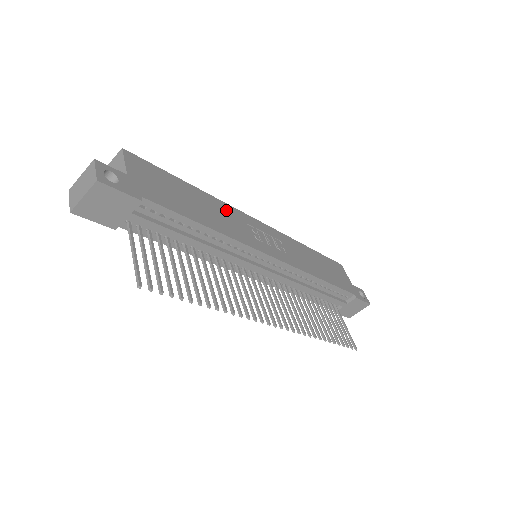
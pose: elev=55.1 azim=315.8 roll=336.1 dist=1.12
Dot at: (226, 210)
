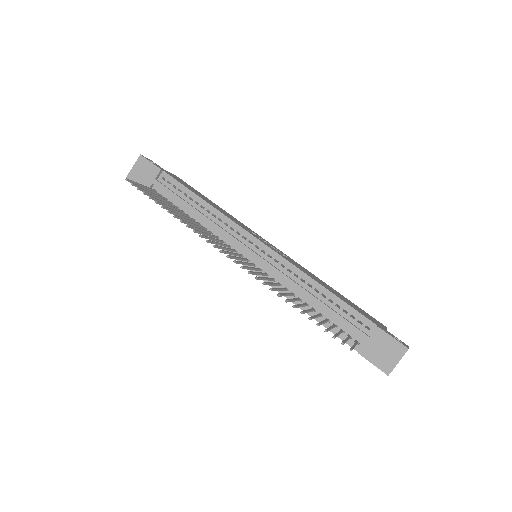
Dot at: (237, 220)
